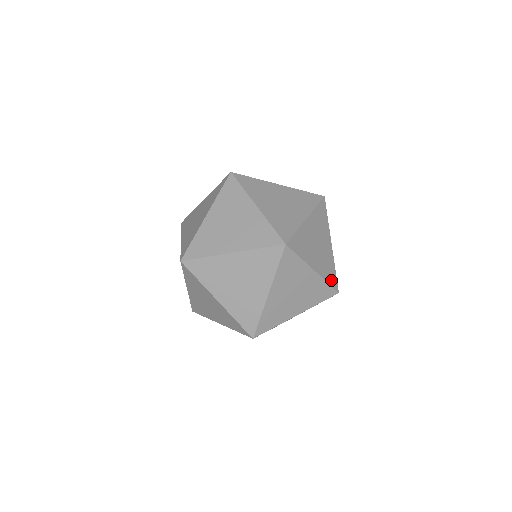
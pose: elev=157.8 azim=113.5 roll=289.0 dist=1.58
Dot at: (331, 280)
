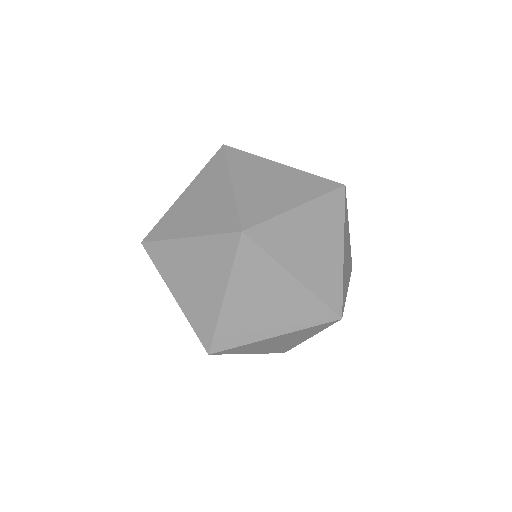
Dot at: (329, 298)
